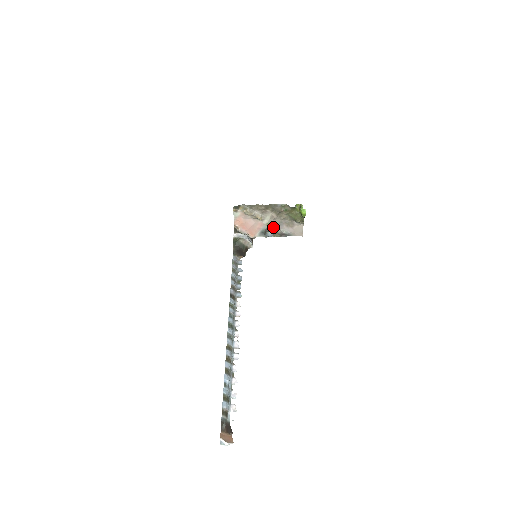
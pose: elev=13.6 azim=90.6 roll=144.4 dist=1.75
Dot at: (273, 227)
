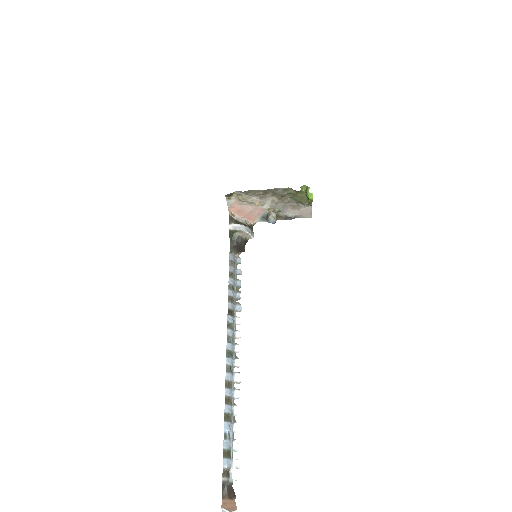
Dot at: (276, 211)
